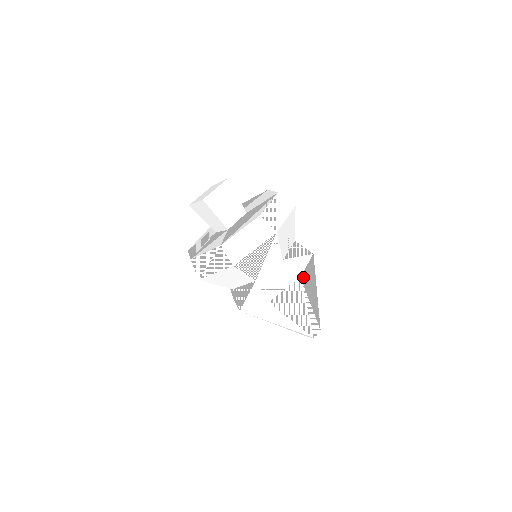
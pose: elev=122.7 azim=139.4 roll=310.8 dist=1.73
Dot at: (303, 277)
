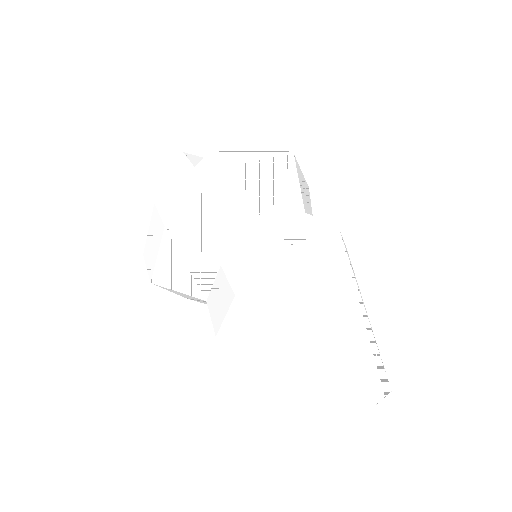
Dot at: occluded
